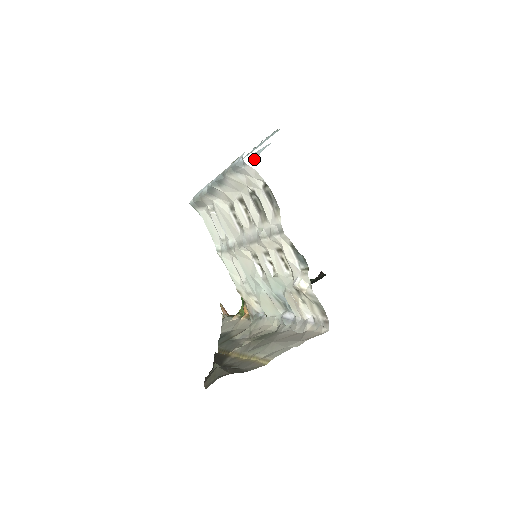
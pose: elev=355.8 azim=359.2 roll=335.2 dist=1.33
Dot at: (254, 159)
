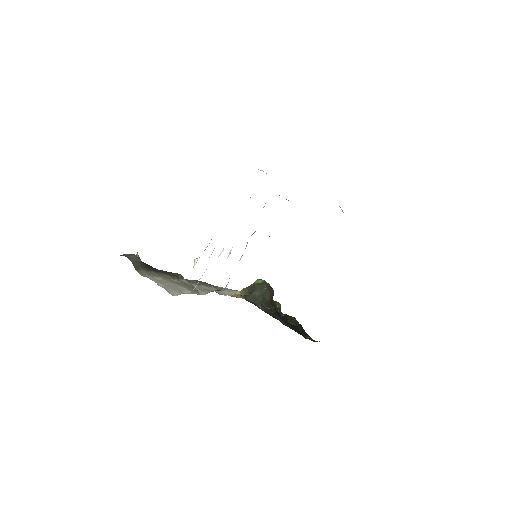
Dot at: occluded
